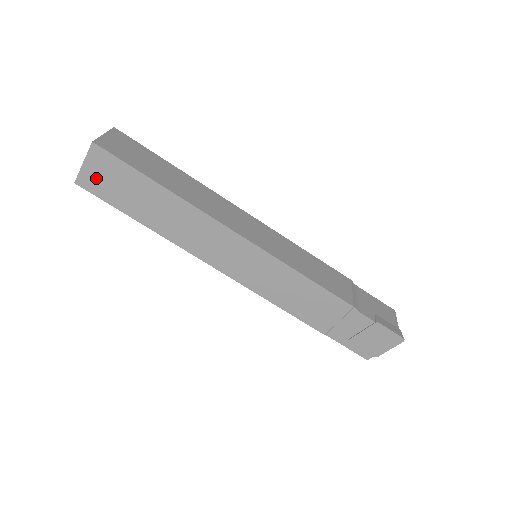
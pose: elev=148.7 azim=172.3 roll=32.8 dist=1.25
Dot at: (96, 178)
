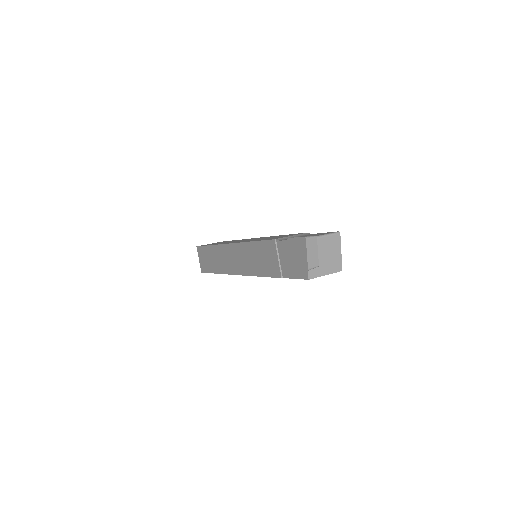
Dot at: (203, 263)
